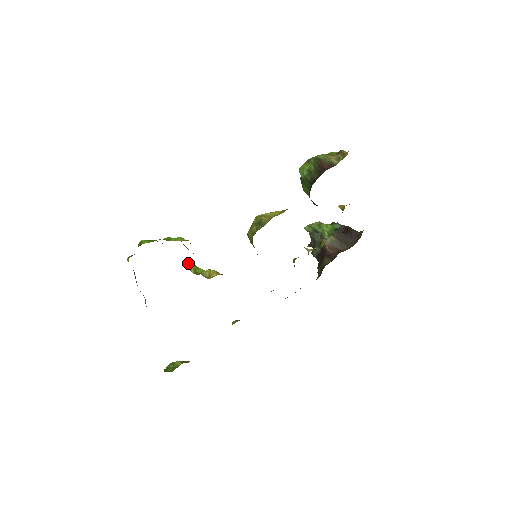
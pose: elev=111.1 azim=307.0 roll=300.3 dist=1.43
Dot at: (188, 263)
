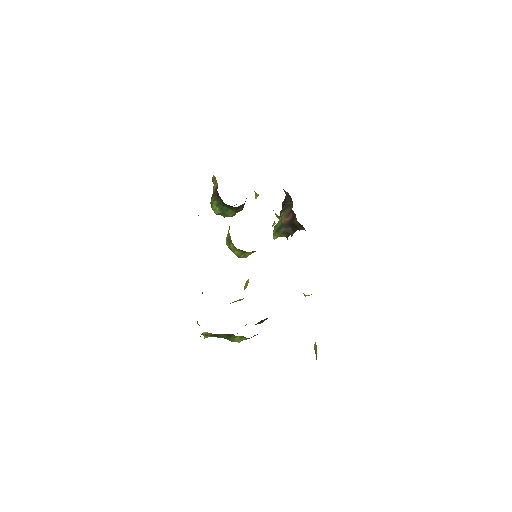
Dot at: occluded
